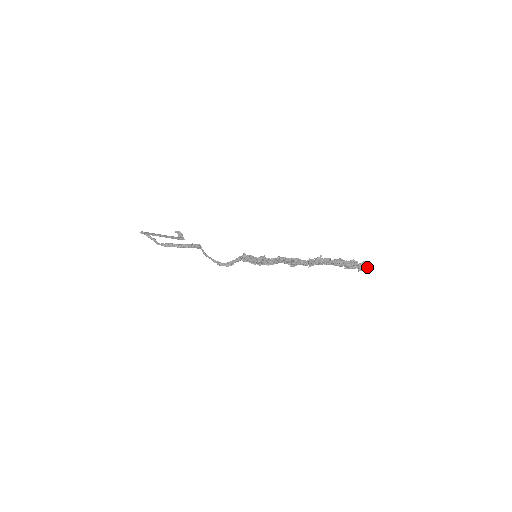
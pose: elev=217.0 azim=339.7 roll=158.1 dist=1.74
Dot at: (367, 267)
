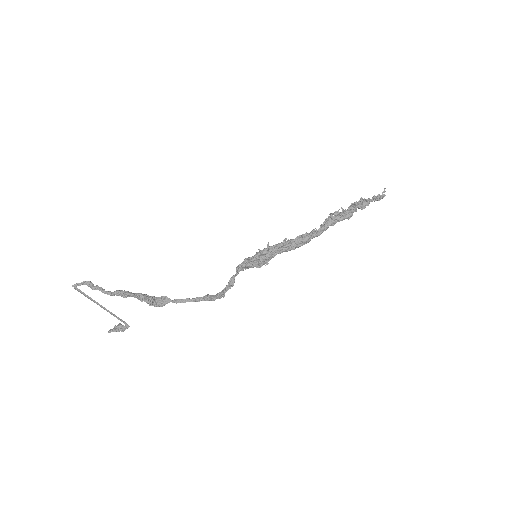
Dot at: (381, 196)
